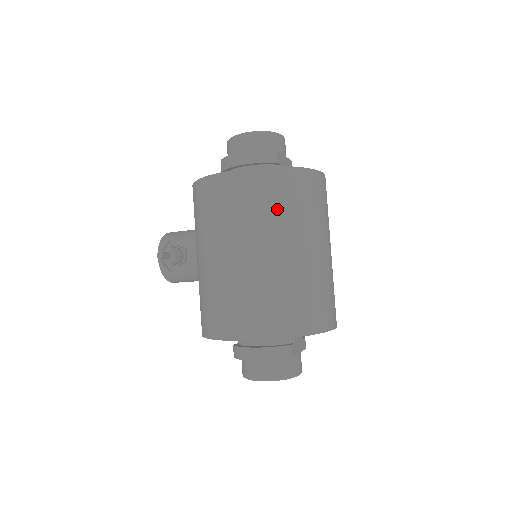
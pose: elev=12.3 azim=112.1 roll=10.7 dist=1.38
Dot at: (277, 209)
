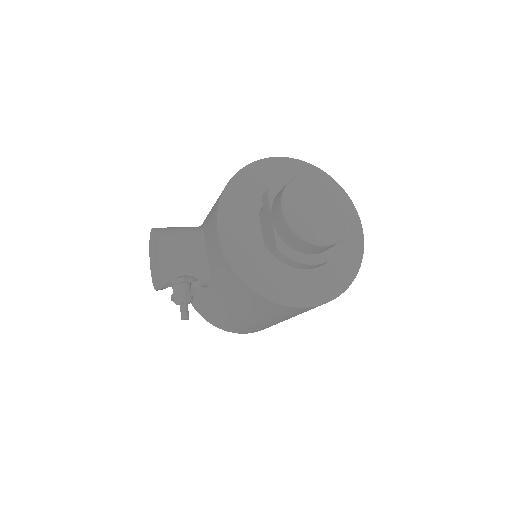
Dot at: occluded
